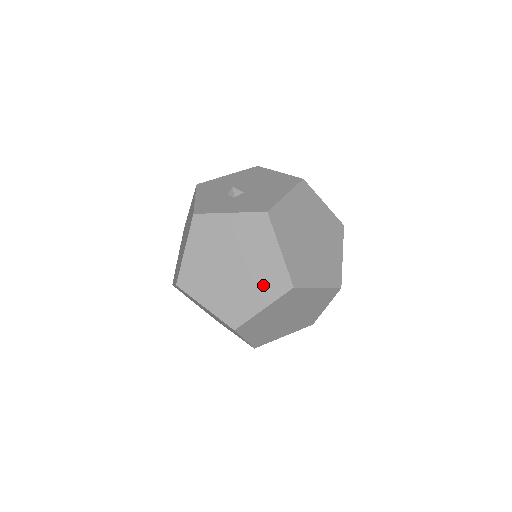
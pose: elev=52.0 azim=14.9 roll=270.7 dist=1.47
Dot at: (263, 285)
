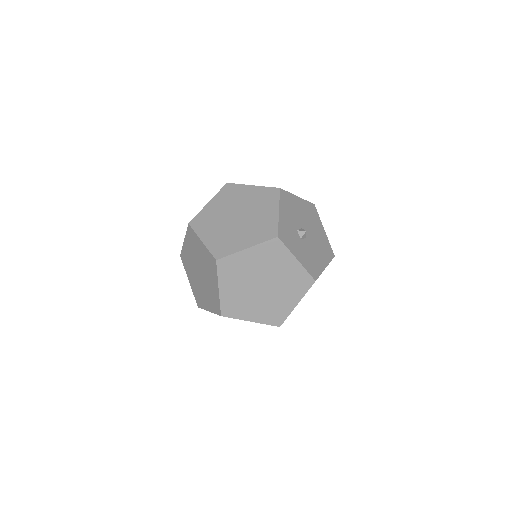
Dot at: (267, 311)
